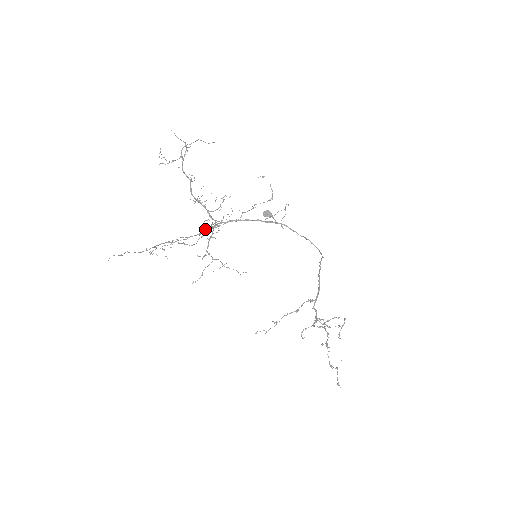
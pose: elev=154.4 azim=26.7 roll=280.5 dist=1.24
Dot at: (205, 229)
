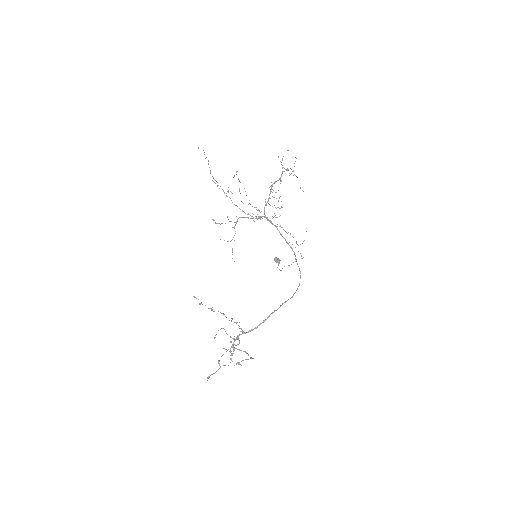
Dot at: occluded
